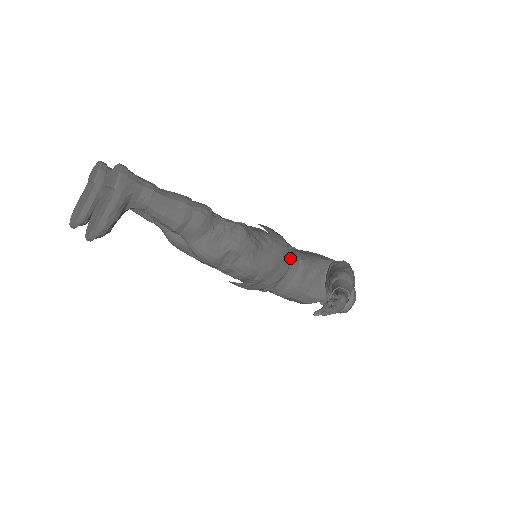
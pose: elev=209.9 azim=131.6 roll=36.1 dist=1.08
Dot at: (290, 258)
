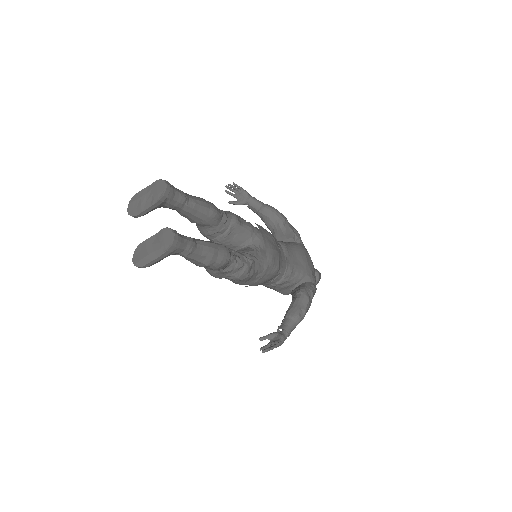
Dot at: (275, 277)
